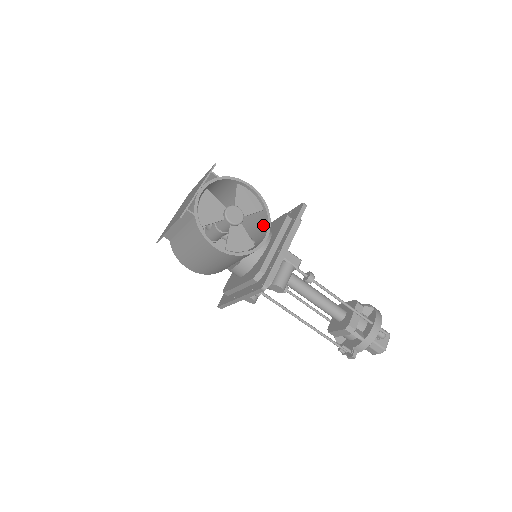
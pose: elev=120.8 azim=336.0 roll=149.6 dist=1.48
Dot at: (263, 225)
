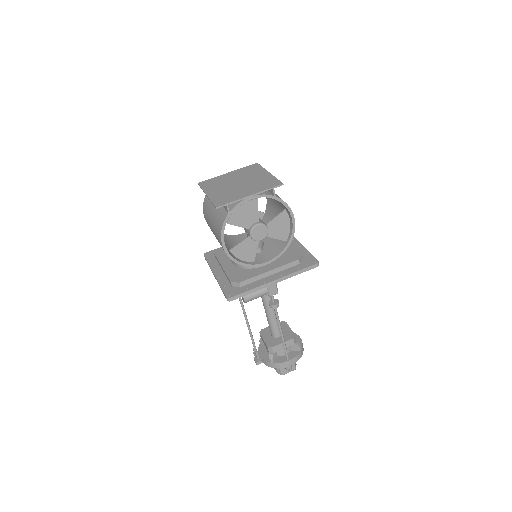
Dot at: (277, 249)
